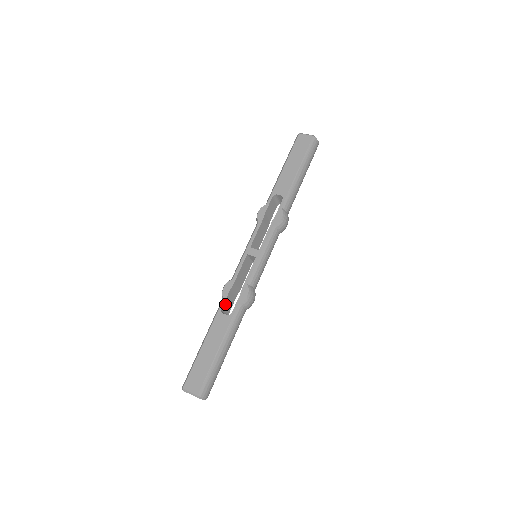
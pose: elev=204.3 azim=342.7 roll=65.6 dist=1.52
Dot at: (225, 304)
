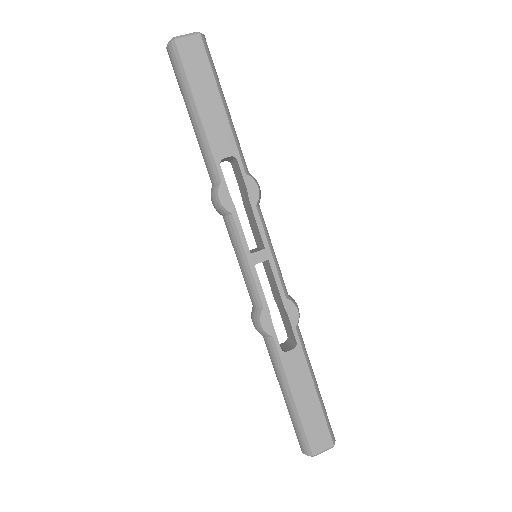
Dot at: (276, 340)
